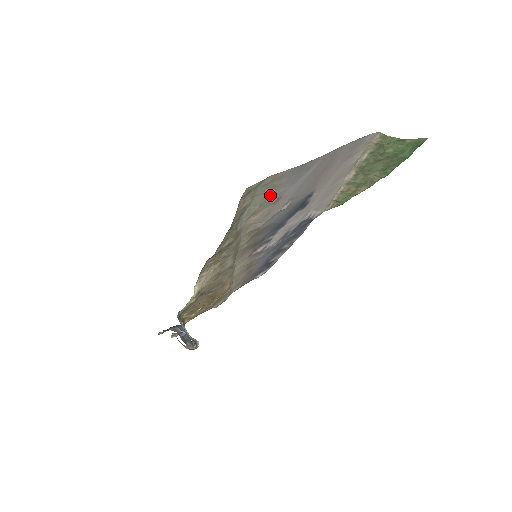
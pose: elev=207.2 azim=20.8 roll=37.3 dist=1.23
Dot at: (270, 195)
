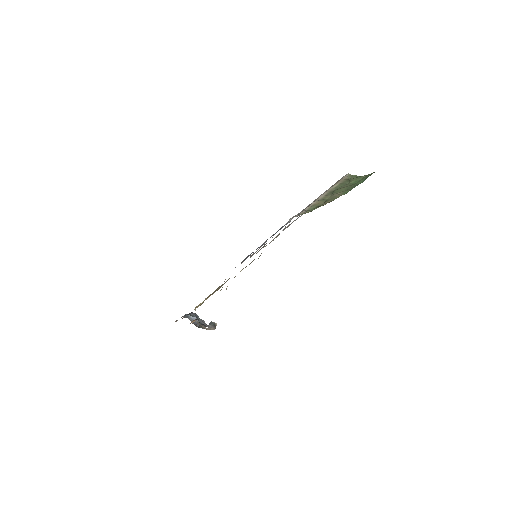
Dot at: occluded
